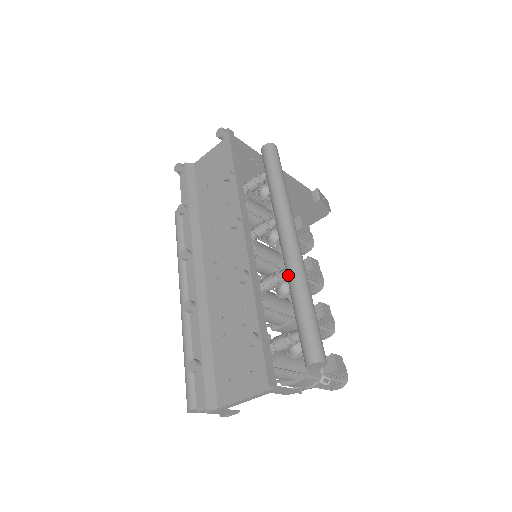
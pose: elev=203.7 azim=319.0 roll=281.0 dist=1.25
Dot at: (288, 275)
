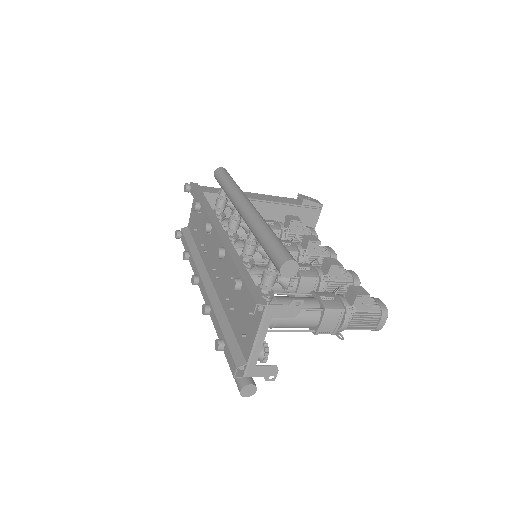
Dot at: (250, 229)
